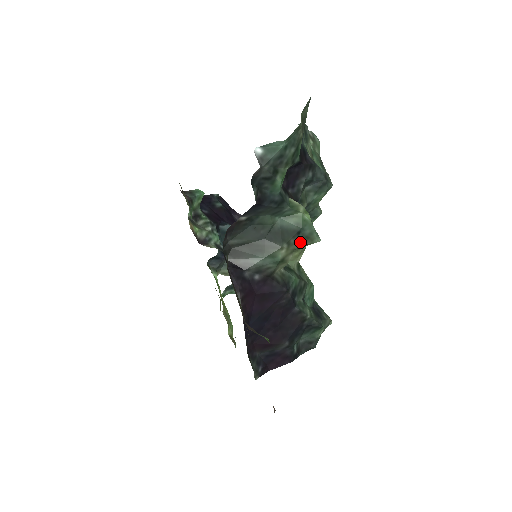
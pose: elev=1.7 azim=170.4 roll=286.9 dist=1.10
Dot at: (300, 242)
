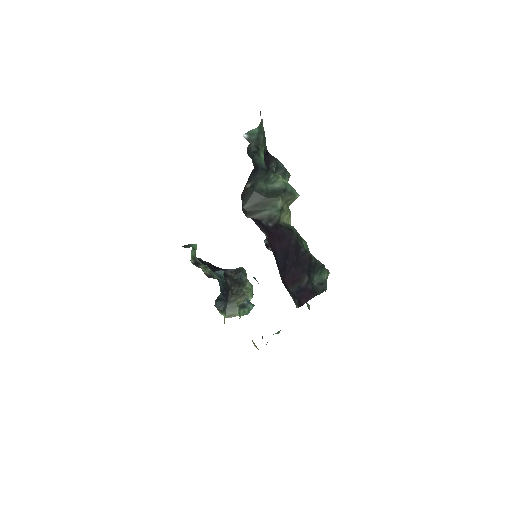
Dot at: (288, 196)
